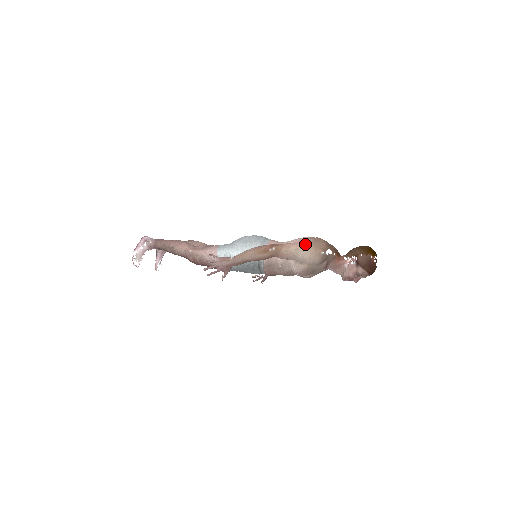
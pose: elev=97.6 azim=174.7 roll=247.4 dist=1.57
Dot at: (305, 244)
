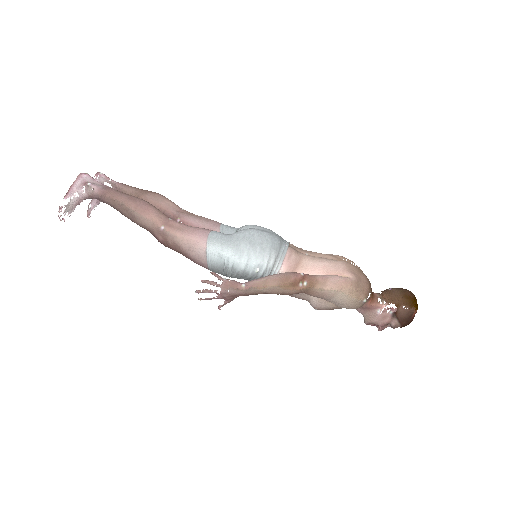
Dot at: (348, 286)
